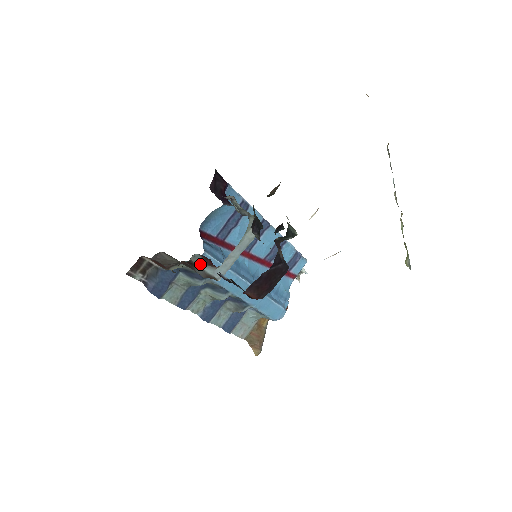
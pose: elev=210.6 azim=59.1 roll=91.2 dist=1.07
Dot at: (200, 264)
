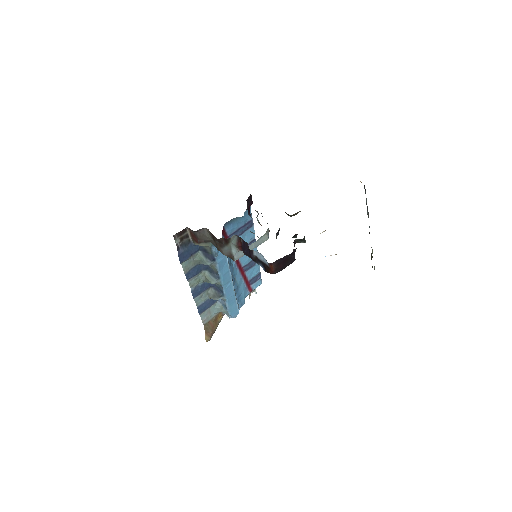
Dot at: (233, 244)
